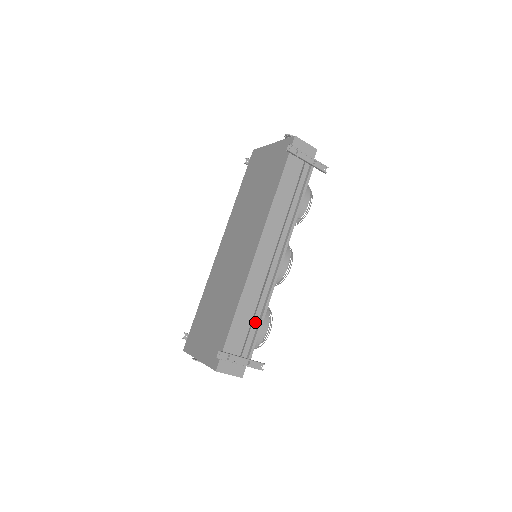
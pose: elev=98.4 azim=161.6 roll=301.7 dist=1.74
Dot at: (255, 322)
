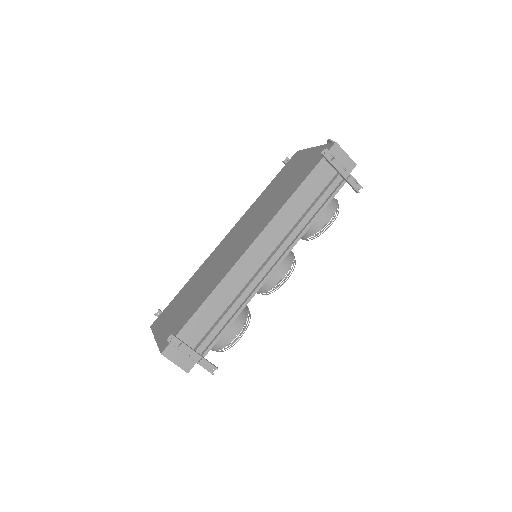
Dot at: (224, 320)
